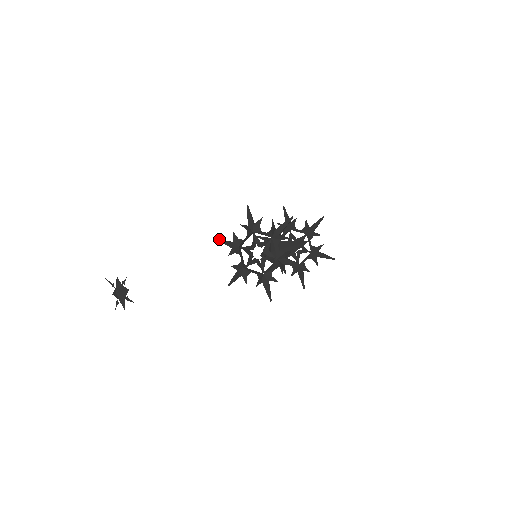
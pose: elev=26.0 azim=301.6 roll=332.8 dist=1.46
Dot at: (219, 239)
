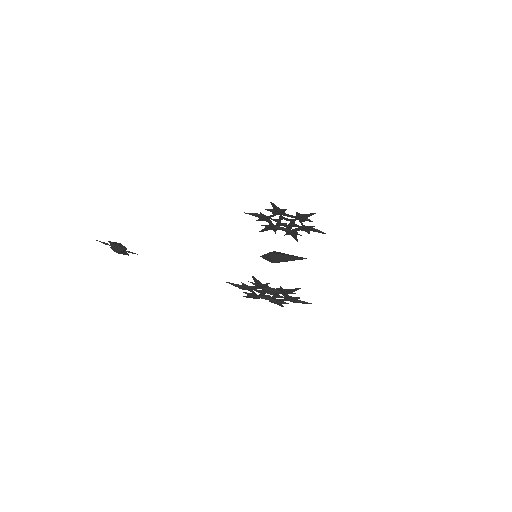
Dot at: (227, 282)
